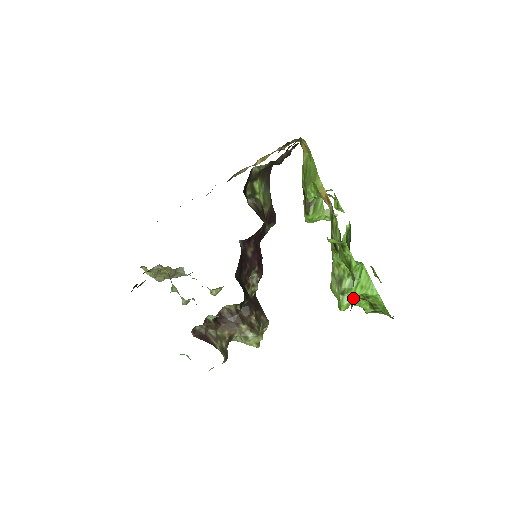
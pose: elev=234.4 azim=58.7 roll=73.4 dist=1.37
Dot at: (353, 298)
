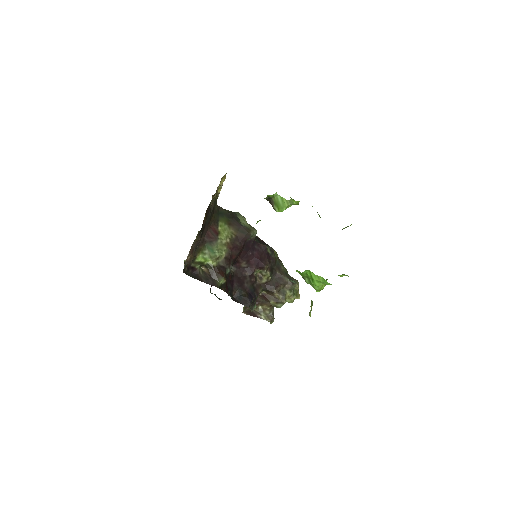
Dot at: (320, 285)
